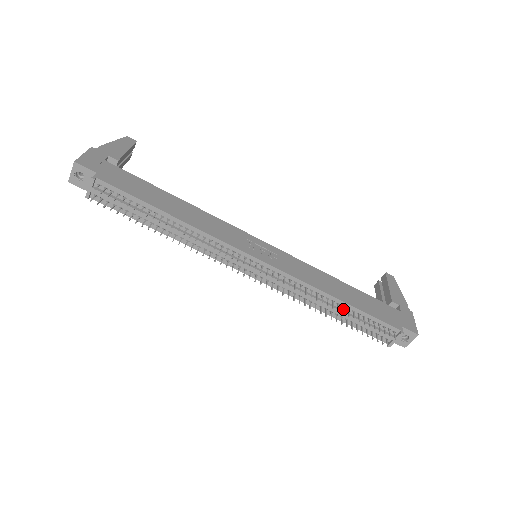
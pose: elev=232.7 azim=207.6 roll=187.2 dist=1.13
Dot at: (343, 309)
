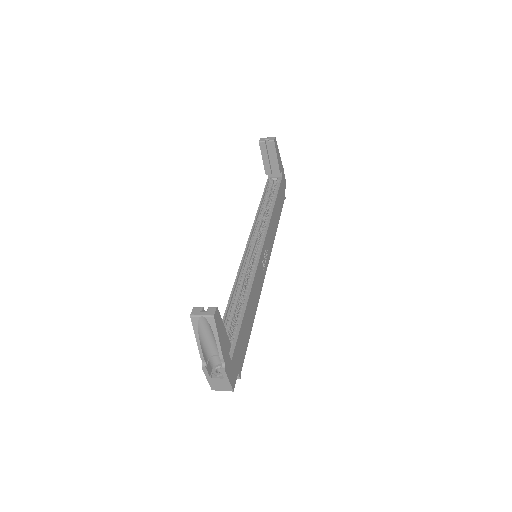
Dot at: occluded
